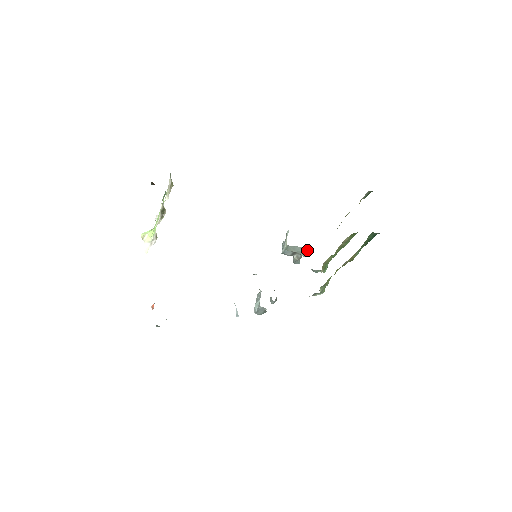
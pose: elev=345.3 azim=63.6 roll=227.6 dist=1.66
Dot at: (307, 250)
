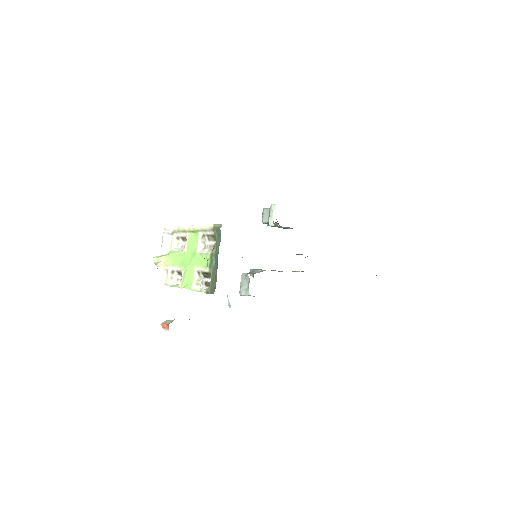
Dot at: (291, 228)
